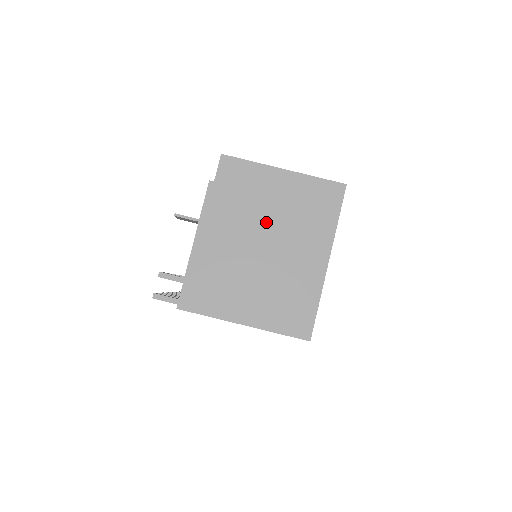
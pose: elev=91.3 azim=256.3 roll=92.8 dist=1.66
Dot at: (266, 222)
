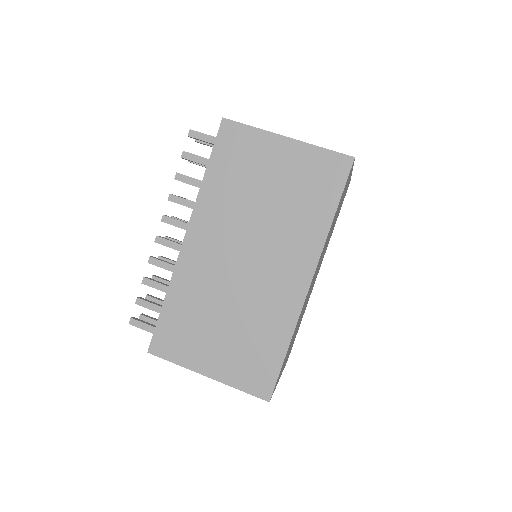
Dot at: occluded
